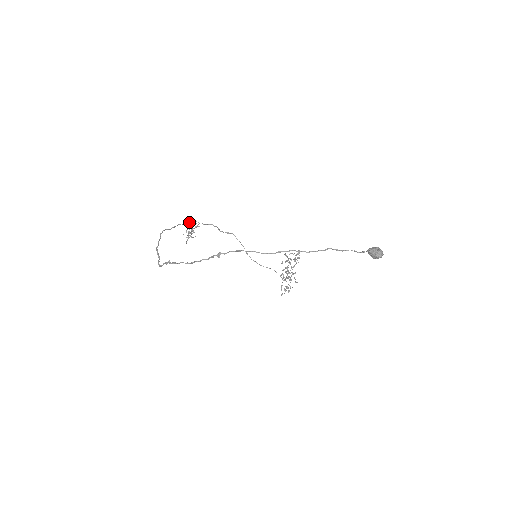
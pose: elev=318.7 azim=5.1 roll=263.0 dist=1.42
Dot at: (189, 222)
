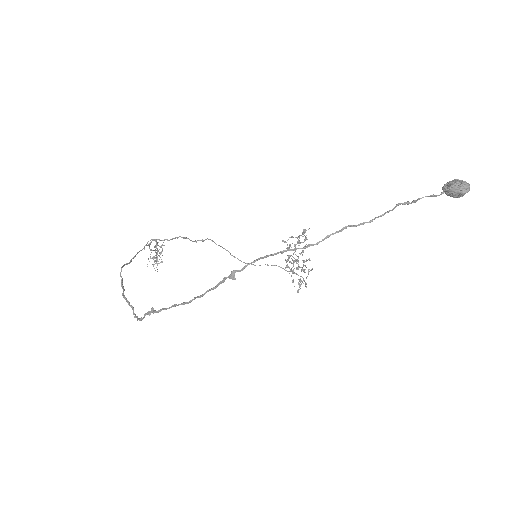
Dot at: (150, 244)
